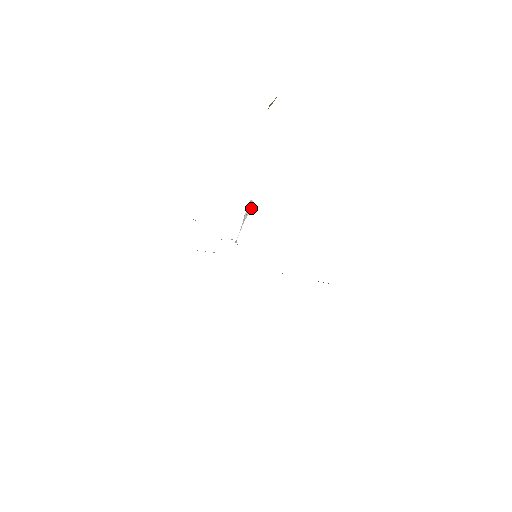
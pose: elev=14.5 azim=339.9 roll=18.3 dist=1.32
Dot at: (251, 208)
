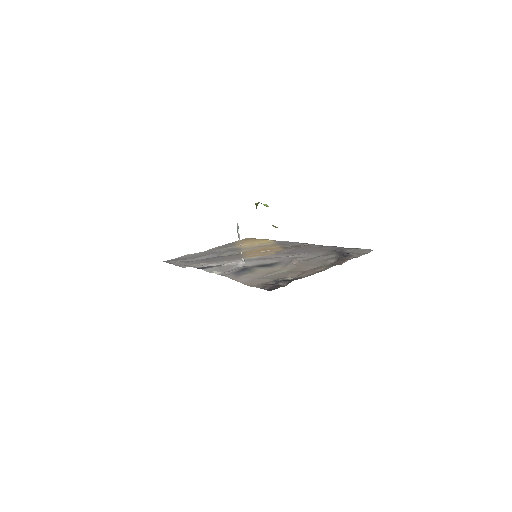
Dot at: (238, 227)
